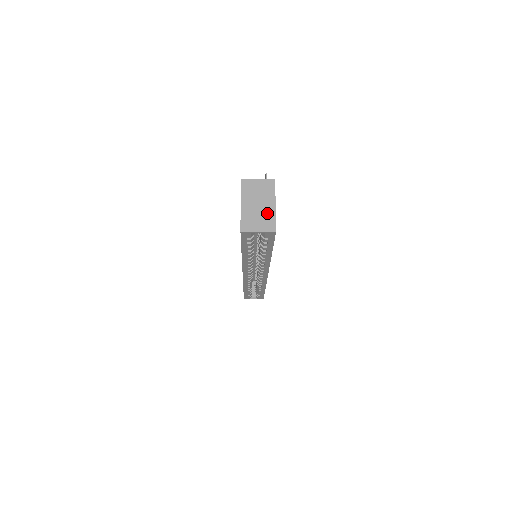
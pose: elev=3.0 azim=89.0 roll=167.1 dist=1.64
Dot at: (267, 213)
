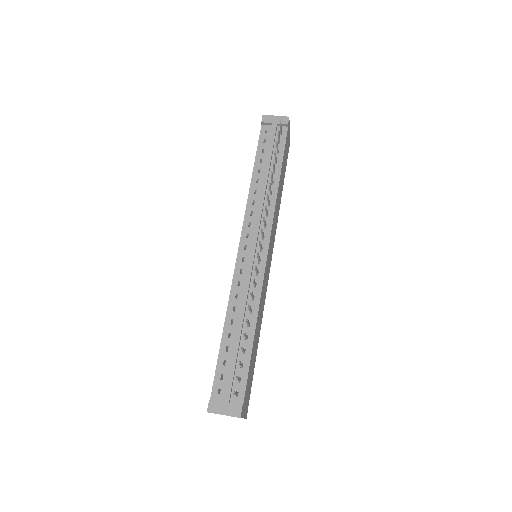
Dot at: occluded
